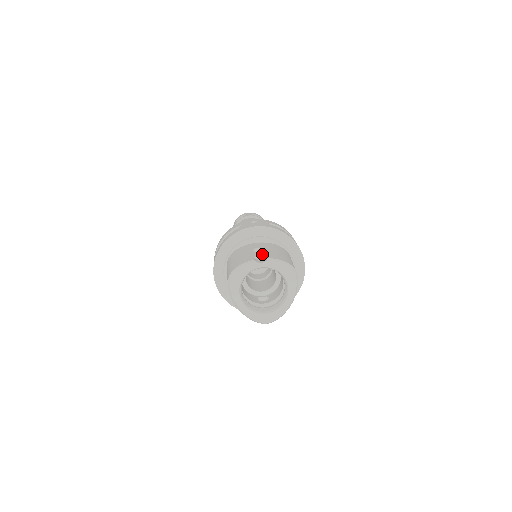
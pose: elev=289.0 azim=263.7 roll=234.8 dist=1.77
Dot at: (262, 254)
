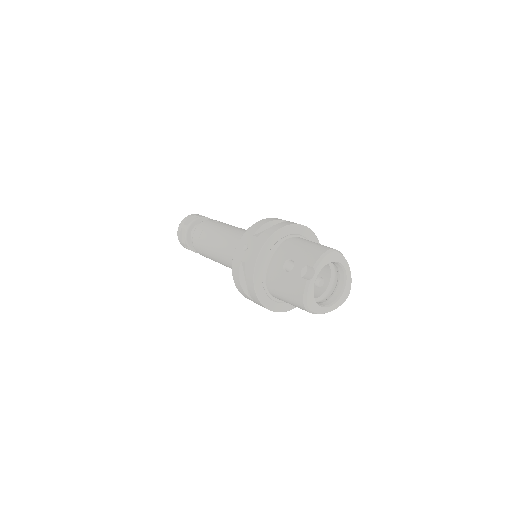
Dot at: (301, 268)
